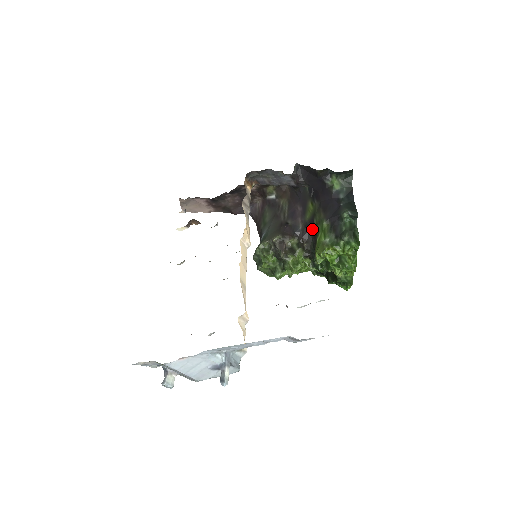
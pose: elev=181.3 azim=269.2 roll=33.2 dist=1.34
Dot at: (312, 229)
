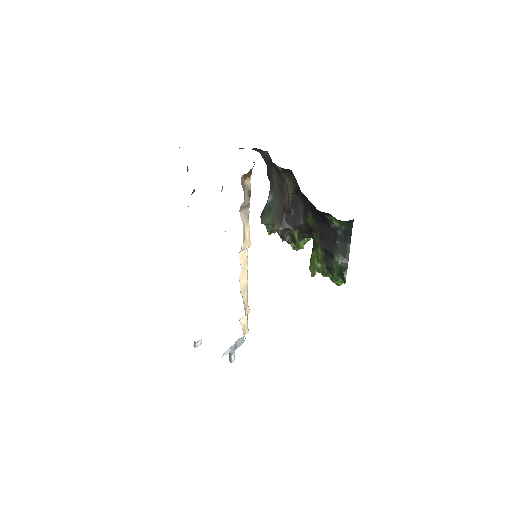
Dot at: occluded
